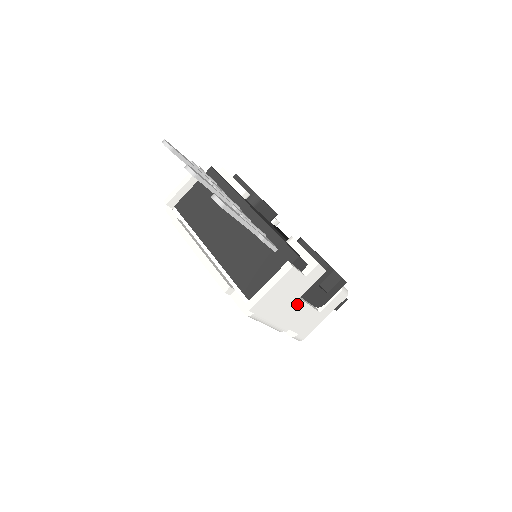
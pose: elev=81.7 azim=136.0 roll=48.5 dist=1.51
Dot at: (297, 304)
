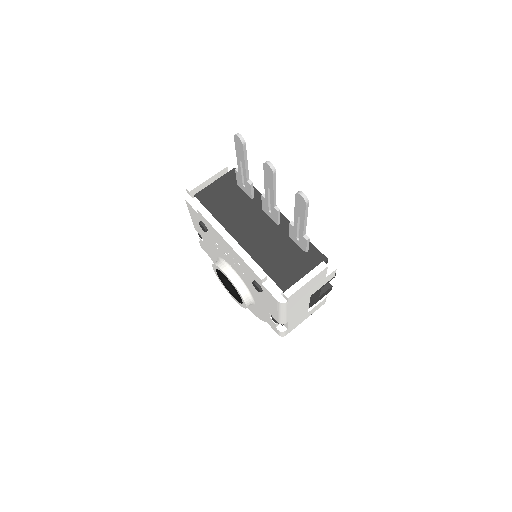
Dot at: (306, 301)
